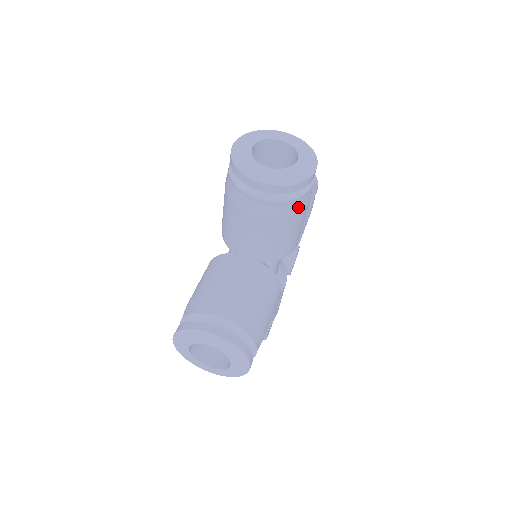
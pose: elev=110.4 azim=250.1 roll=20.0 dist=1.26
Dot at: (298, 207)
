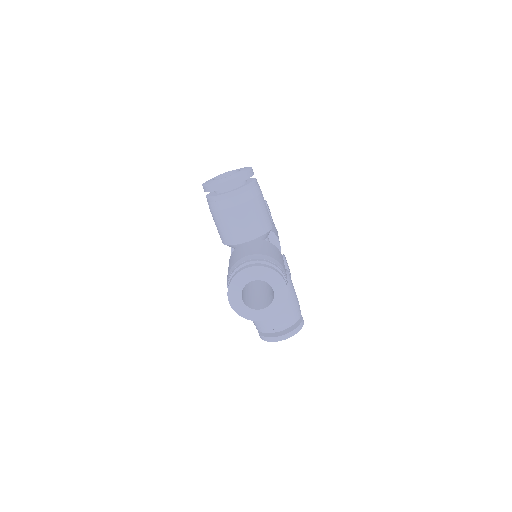
Dot at: occluded
